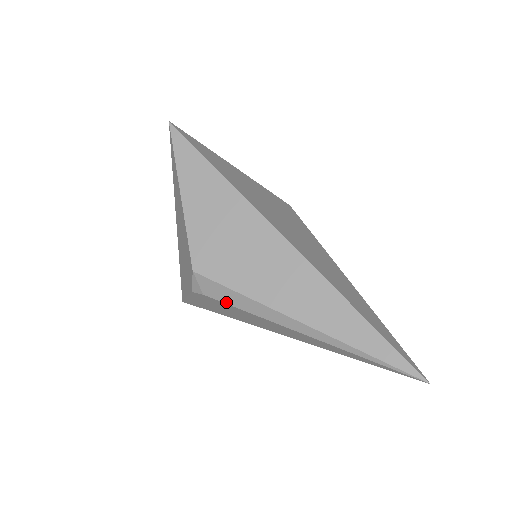
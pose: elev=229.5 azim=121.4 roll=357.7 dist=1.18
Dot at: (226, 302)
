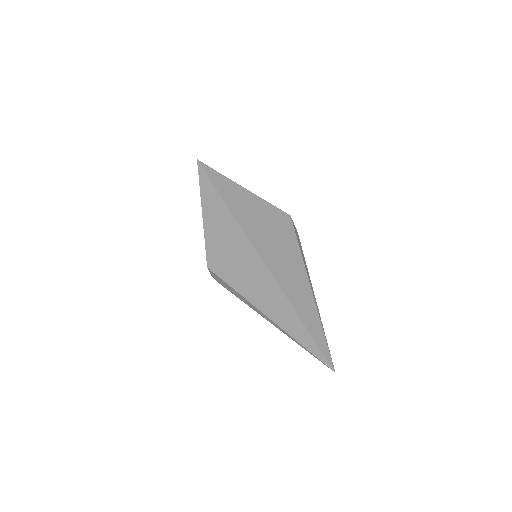
Dot at: (227, 289)
